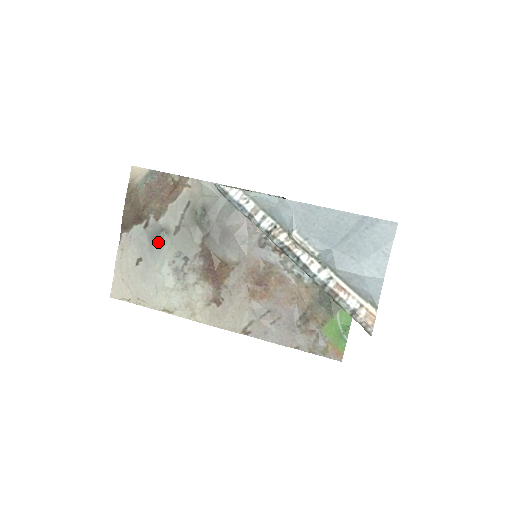
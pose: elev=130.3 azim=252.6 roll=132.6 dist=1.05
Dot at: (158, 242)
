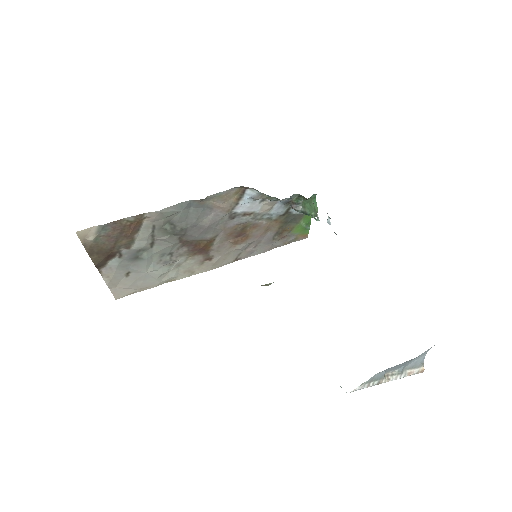
Dot at: (140, 259)
